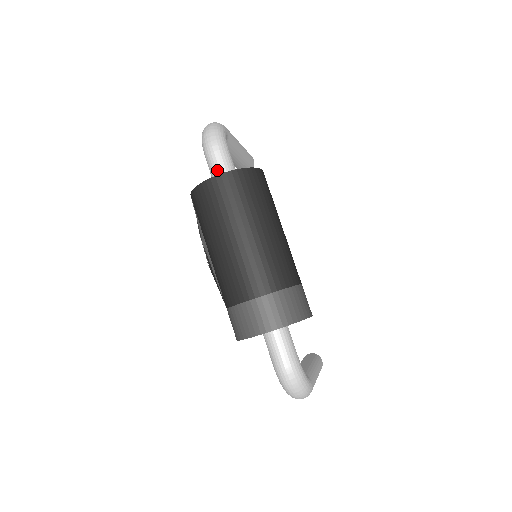
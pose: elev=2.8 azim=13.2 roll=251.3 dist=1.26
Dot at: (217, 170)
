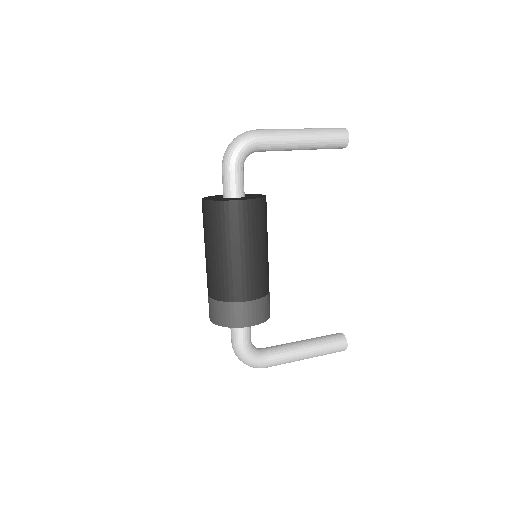
Dot at: (223, 186)
